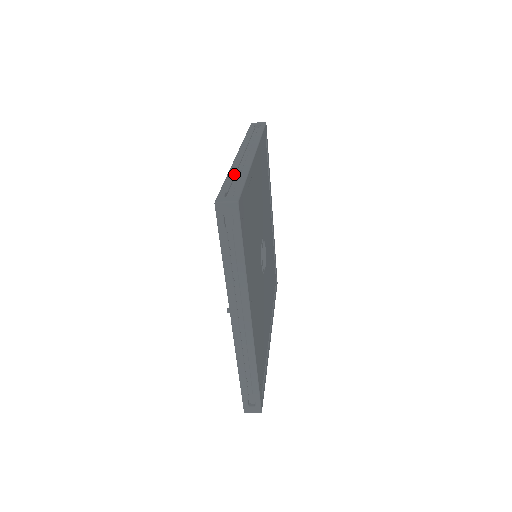
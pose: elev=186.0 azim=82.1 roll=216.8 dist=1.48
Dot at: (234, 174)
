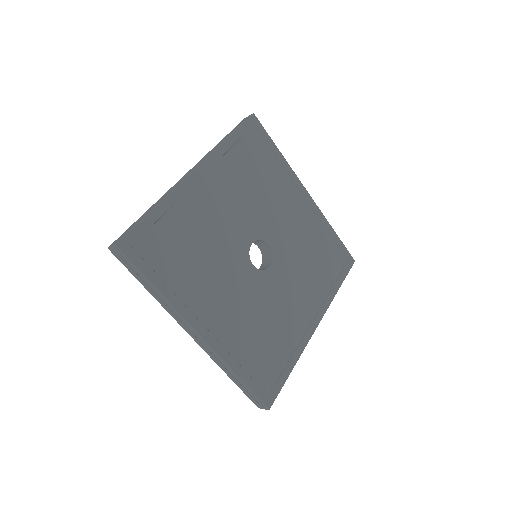
Dot at: (152, 207)
